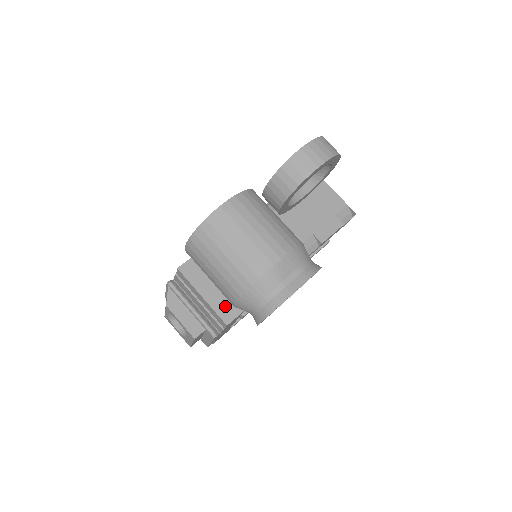
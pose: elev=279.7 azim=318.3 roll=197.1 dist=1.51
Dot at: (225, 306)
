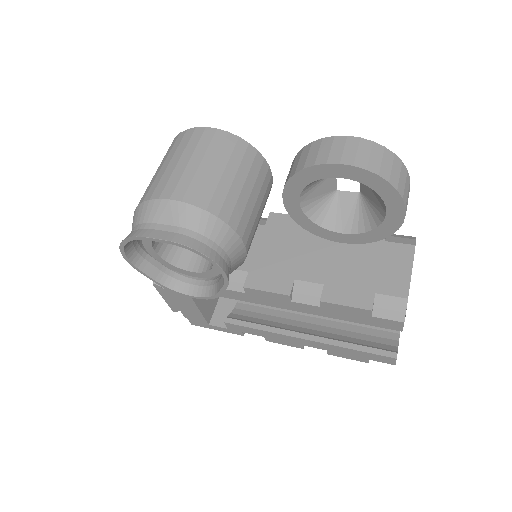
Dot at: occluded
